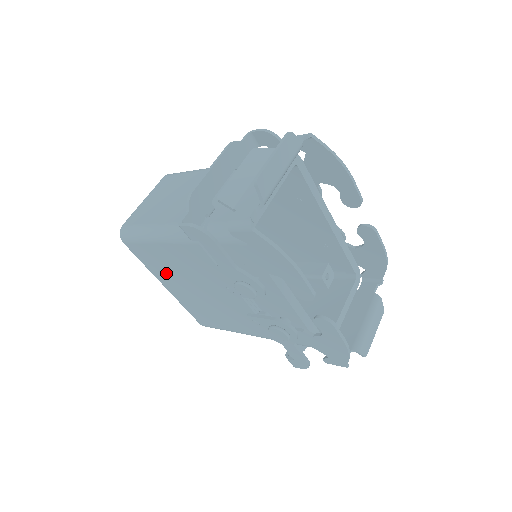
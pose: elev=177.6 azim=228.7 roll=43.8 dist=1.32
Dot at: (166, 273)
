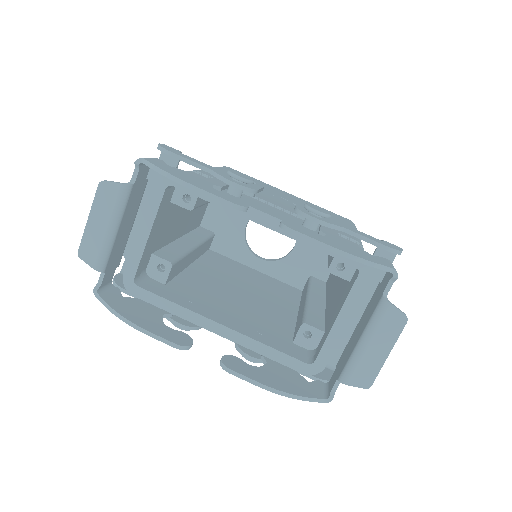
Dot at: occluded
